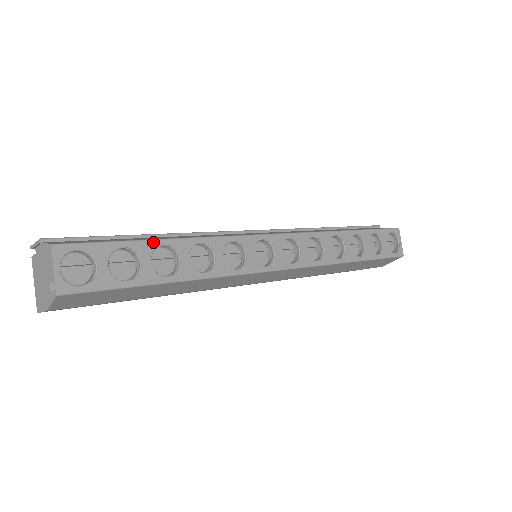
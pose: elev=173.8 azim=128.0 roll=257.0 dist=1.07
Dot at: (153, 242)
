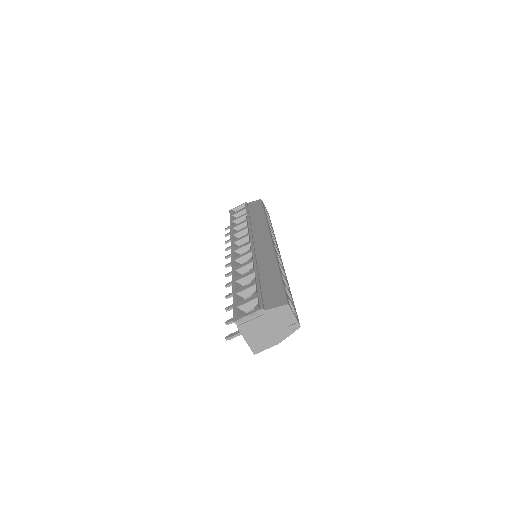
Dot at: (281, 276)
